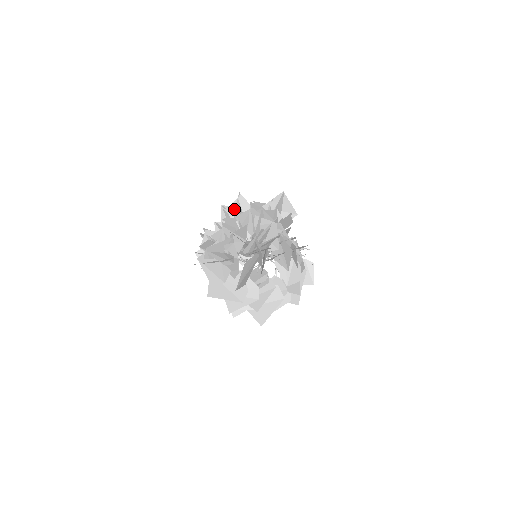
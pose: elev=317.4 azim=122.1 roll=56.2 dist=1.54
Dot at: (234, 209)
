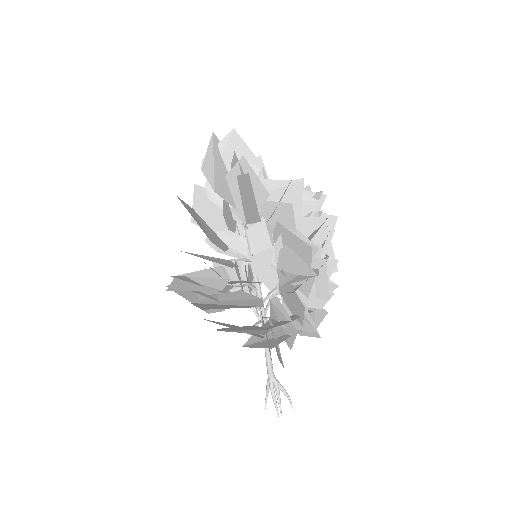
Dot at: occluded
